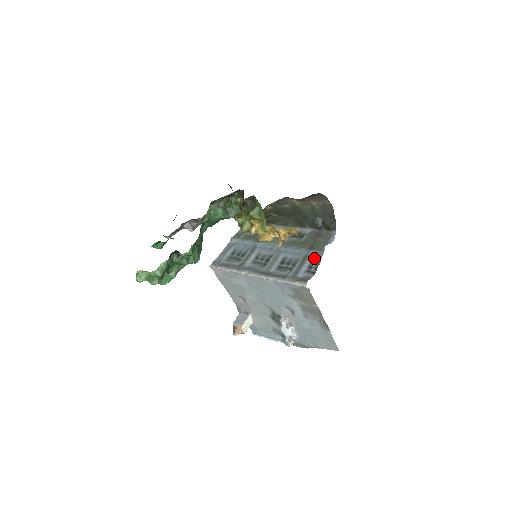
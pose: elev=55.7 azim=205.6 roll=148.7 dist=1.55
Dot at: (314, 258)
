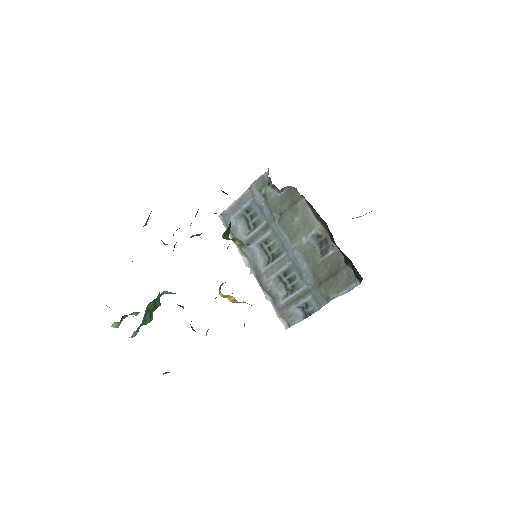
Dot at: (314, 300)
